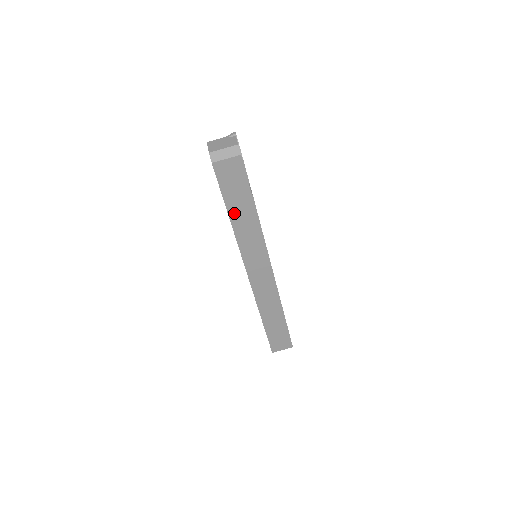
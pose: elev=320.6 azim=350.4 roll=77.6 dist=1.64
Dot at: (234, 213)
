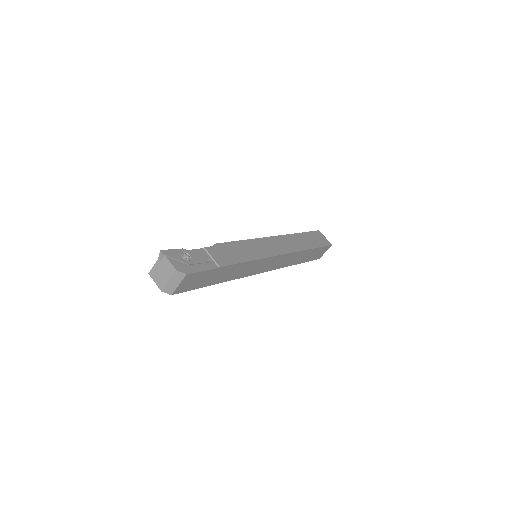
Dot at: (217, 280)
